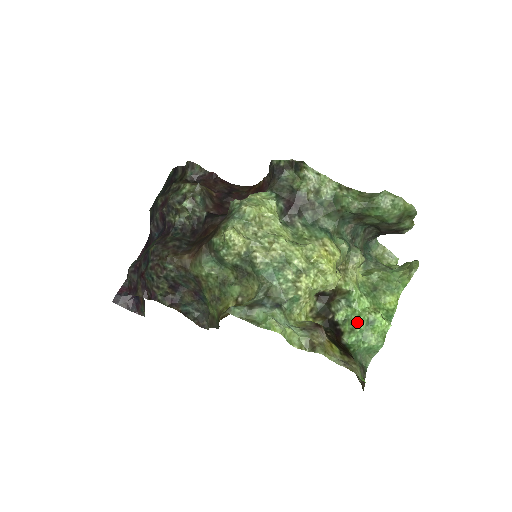
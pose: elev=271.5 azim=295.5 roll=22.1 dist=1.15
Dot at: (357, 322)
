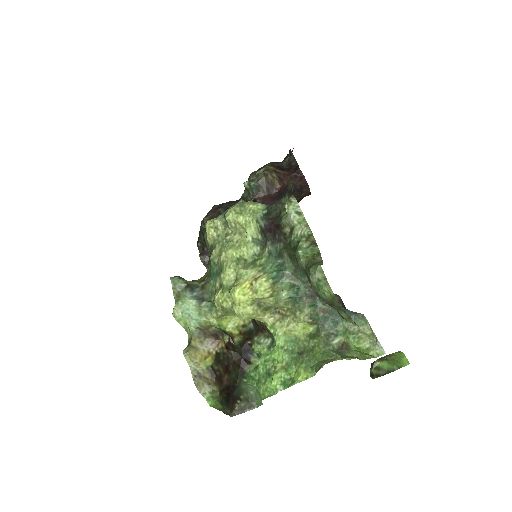
Dot at: (261, 364)
